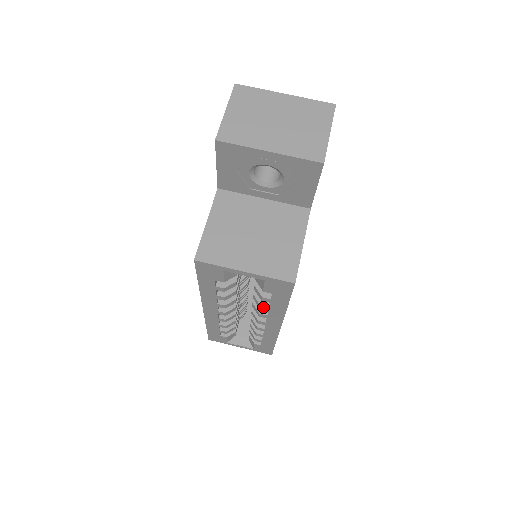
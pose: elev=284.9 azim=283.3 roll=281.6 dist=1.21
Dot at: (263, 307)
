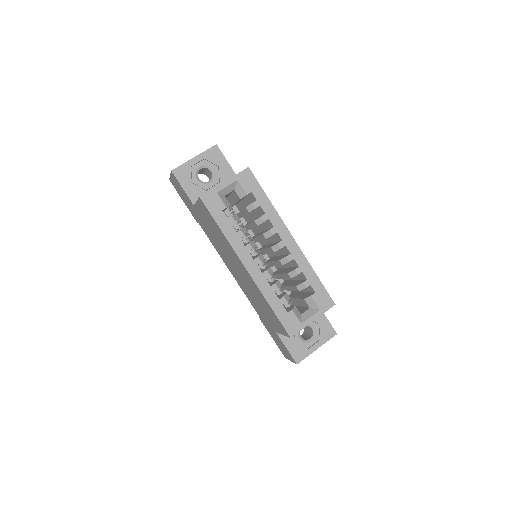
Dot at: (263, 217)
